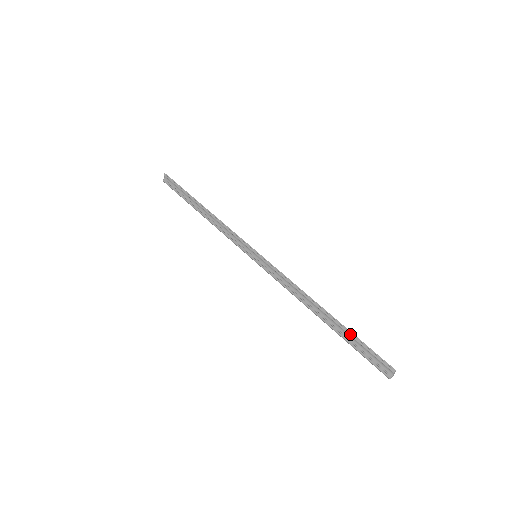
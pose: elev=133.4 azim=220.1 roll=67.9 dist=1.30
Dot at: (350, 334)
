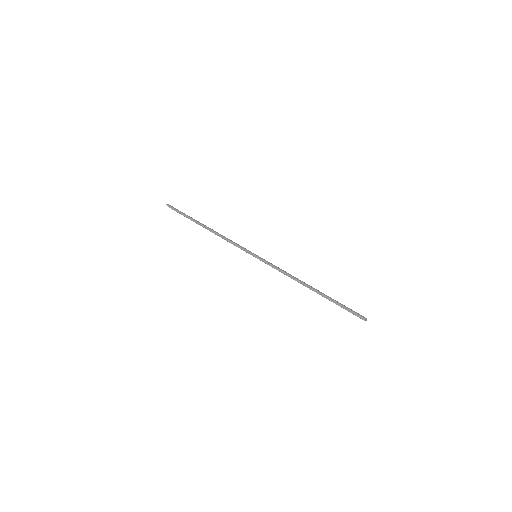
Dot at: (333, 301)
